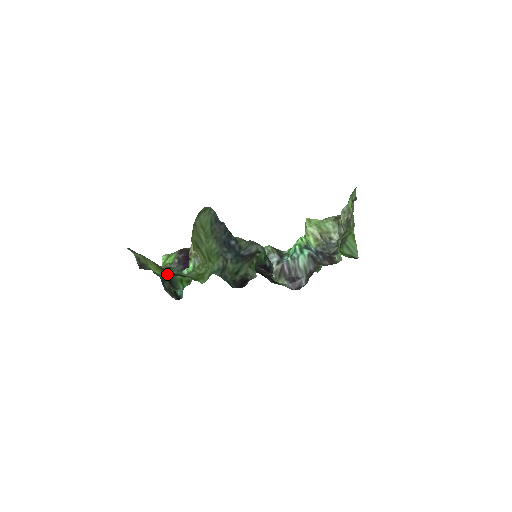
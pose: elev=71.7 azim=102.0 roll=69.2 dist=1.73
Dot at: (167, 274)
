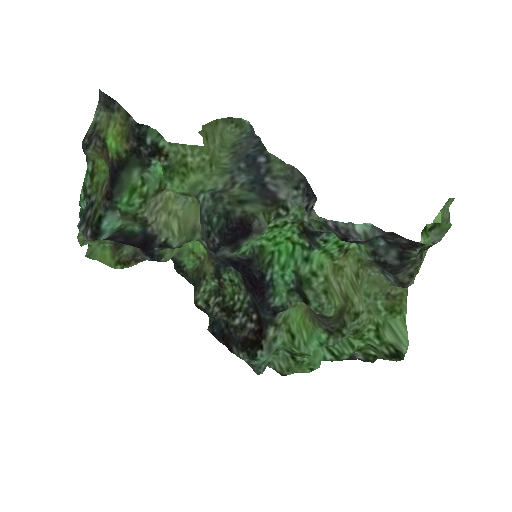
Dot at: (127, 151)
